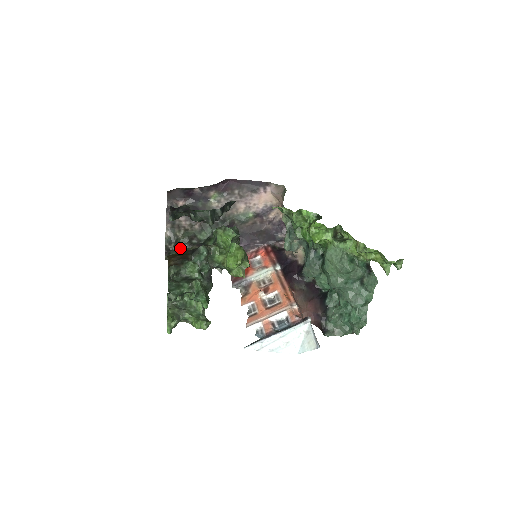
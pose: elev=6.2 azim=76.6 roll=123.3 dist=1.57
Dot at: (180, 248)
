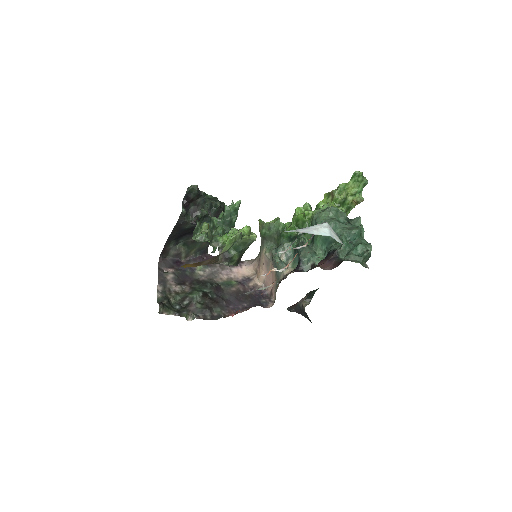
Dot at: (172, 307)
